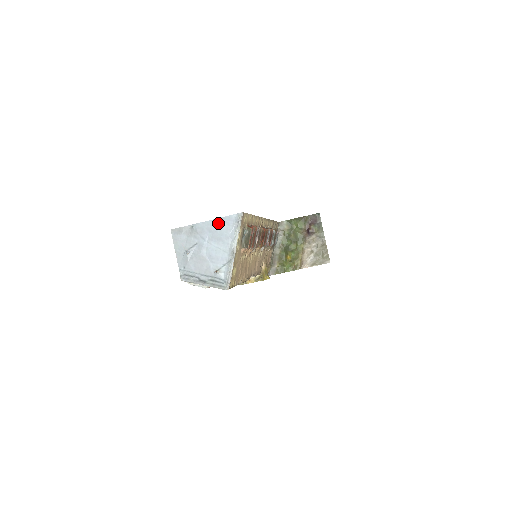
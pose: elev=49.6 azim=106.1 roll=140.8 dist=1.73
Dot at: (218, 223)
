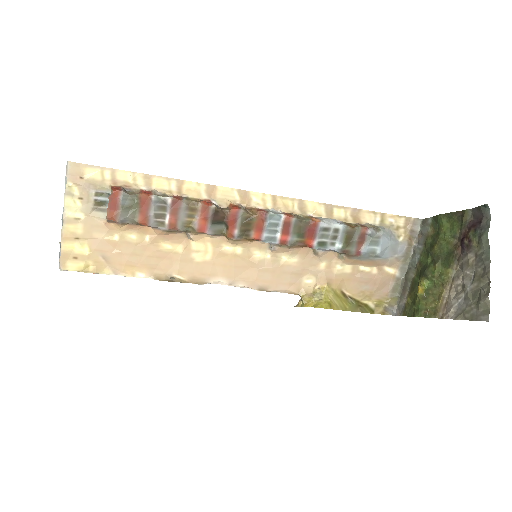
Dot at: occluded
